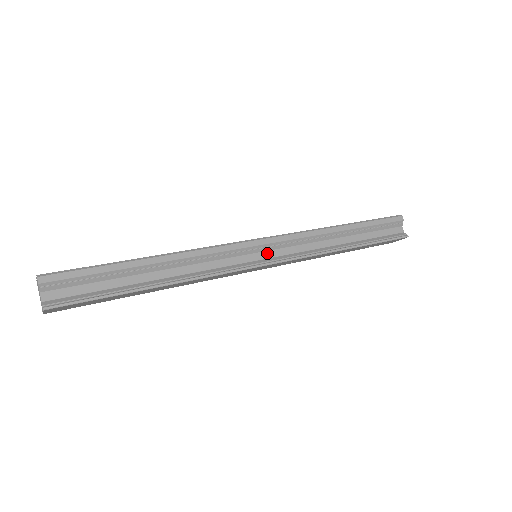
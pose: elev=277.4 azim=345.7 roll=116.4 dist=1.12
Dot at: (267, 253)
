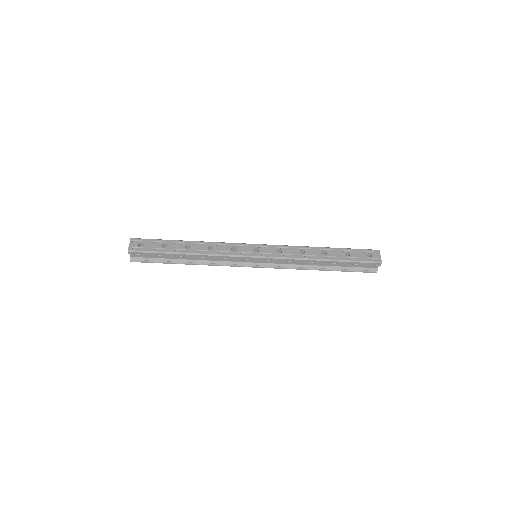
Dot at: (261, 261)
